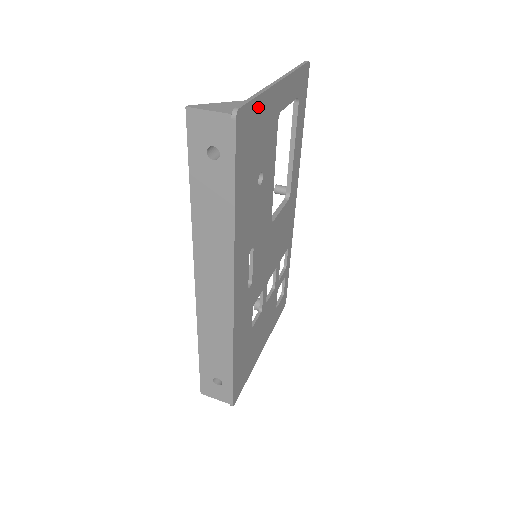
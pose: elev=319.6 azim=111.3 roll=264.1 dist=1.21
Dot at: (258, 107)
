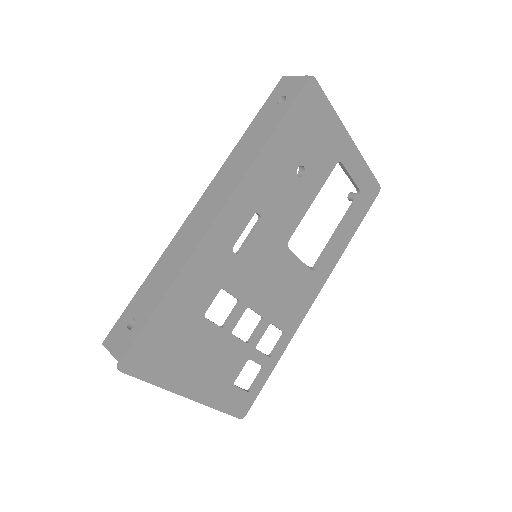
Dot at: (327, 113)
